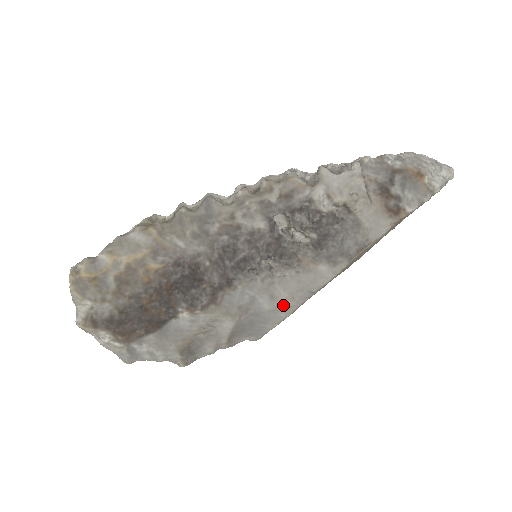
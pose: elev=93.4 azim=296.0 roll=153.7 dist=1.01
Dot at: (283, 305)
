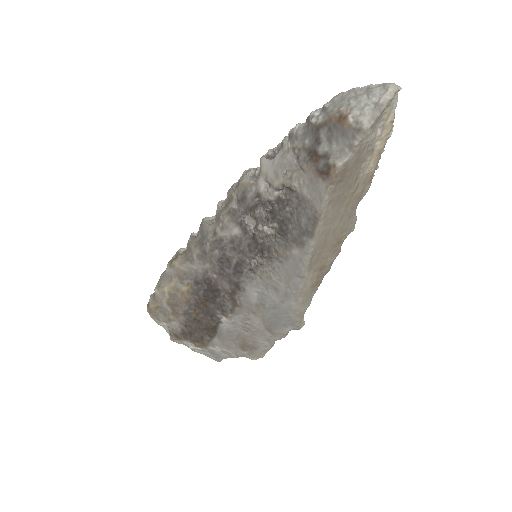
Dot at: (287, 294)
